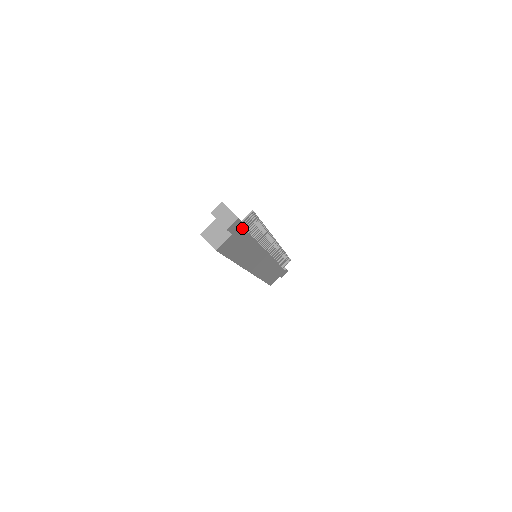
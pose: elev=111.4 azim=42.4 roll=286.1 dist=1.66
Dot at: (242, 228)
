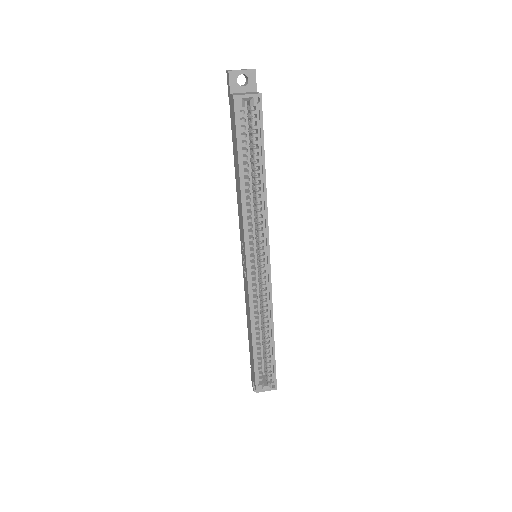
Dot at: occluded
